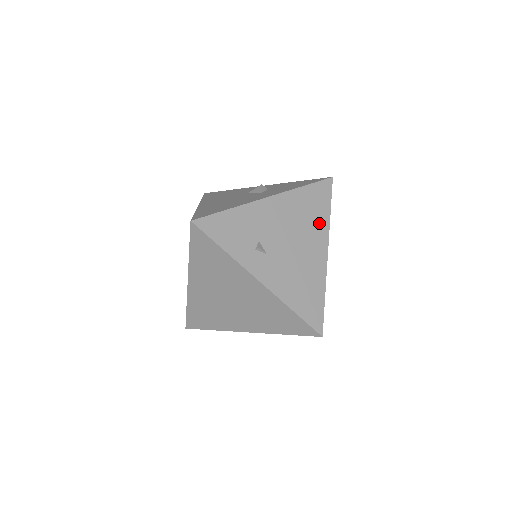
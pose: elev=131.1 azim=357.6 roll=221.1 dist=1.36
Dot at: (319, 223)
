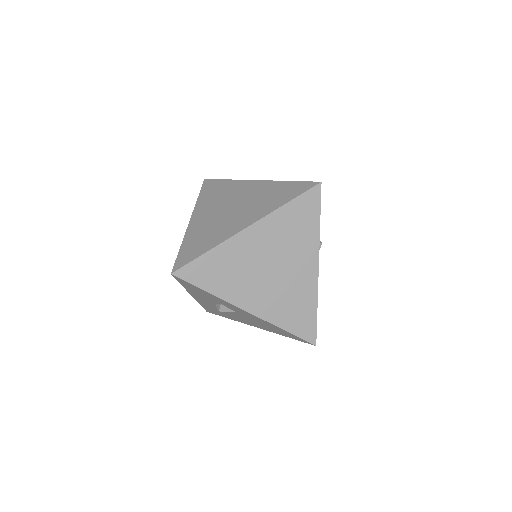
Dot at: occluded
